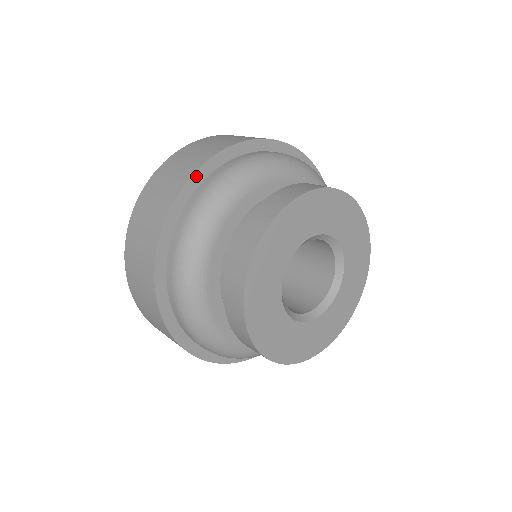
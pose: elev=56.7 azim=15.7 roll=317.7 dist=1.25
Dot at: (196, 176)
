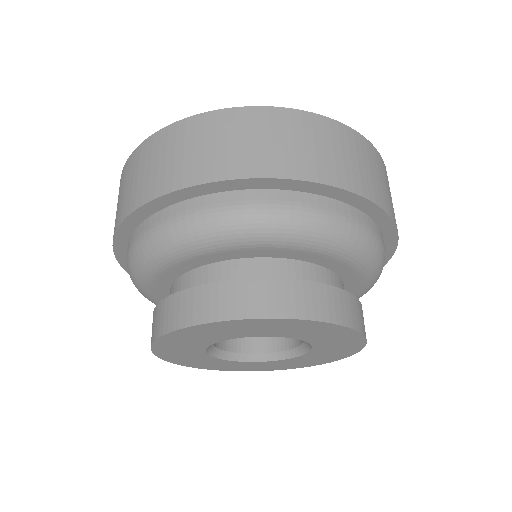
Dot at: (118, 240)
